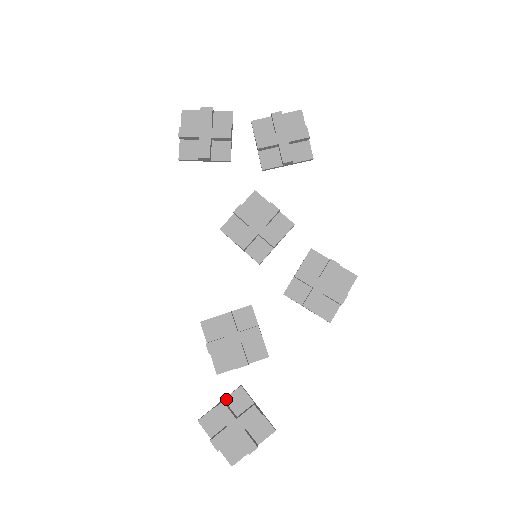
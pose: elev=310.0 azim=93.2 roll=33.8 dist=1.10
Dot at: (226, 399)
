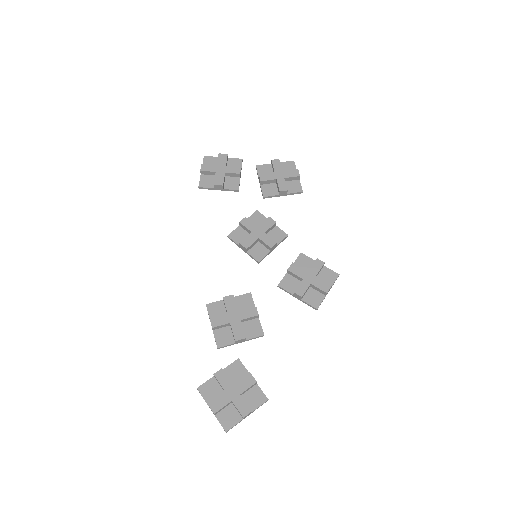
Dot at: (224, 369)
